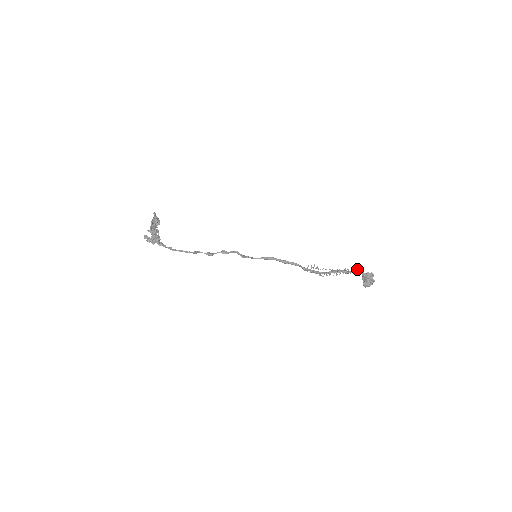
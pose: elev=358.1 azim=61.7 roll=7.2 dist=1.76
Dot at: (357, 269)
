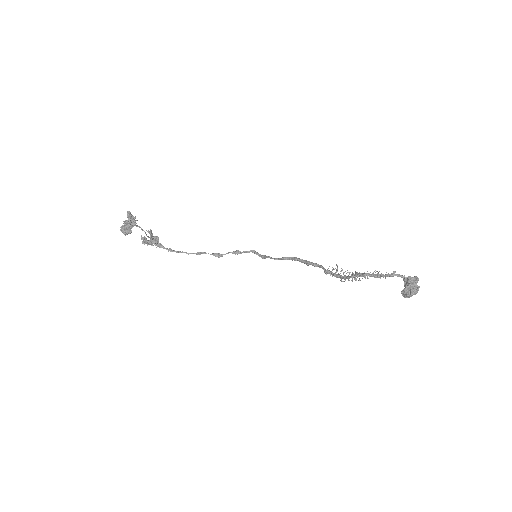
Dot at: (394, 271)
